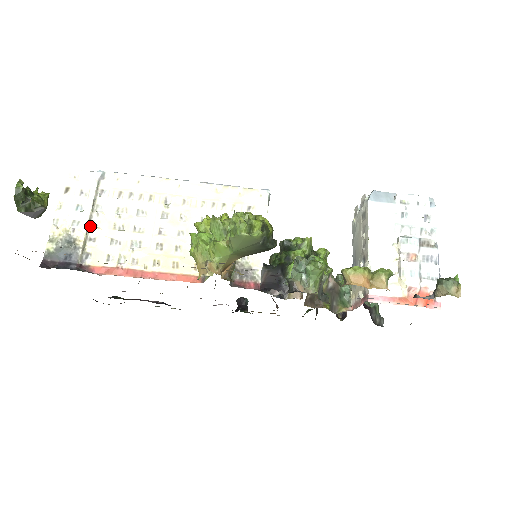
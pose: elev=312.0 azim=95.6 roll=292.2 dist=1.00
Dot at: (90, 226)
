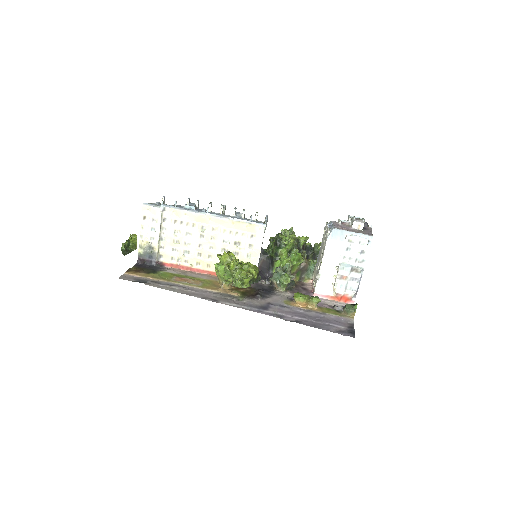
Dot at: (160, 240)
